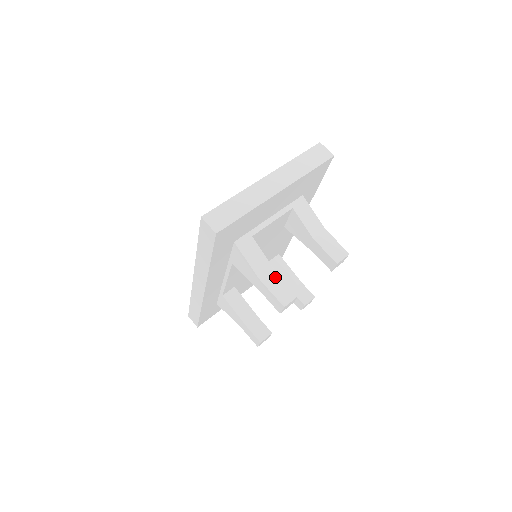
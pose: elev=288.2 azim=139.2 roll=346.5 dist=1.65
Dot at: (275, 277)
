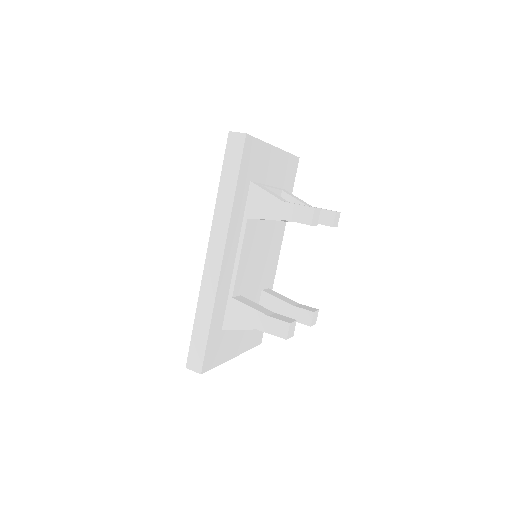
Dot at: occluded
